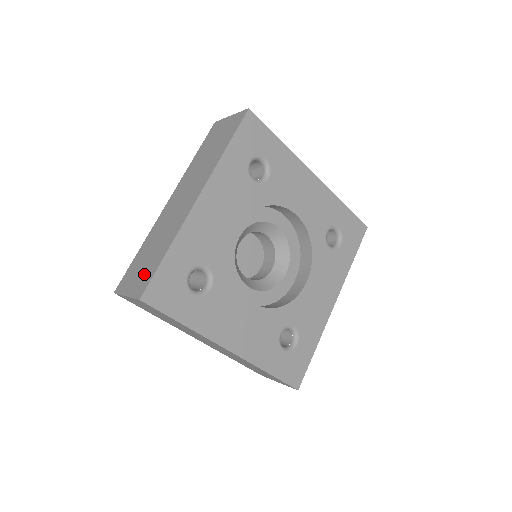
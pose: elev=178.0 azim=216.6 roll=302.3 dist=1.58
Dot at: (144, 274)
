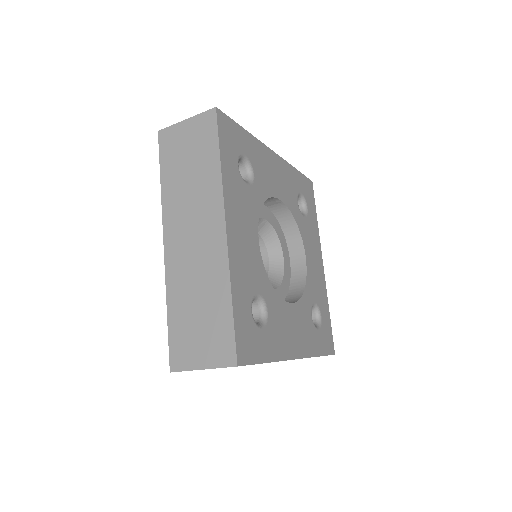
Dot at: occluded
